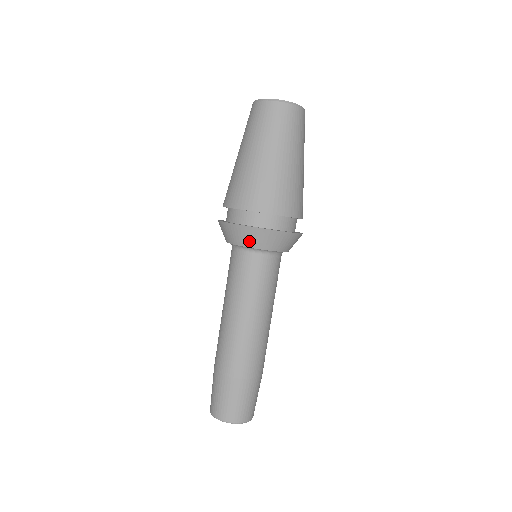
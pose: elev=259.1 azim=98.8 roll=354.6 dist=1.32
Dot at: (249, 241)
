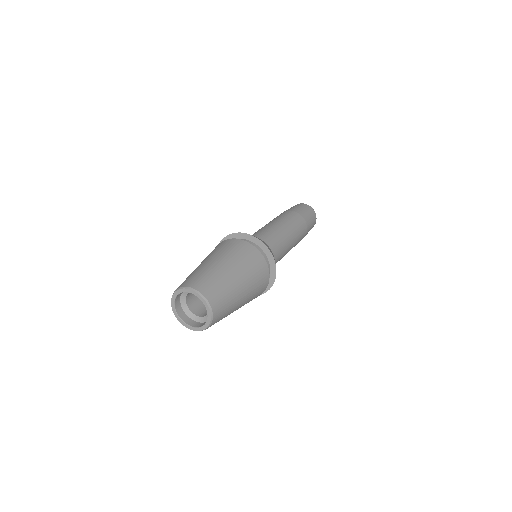
Dot at: occluded
